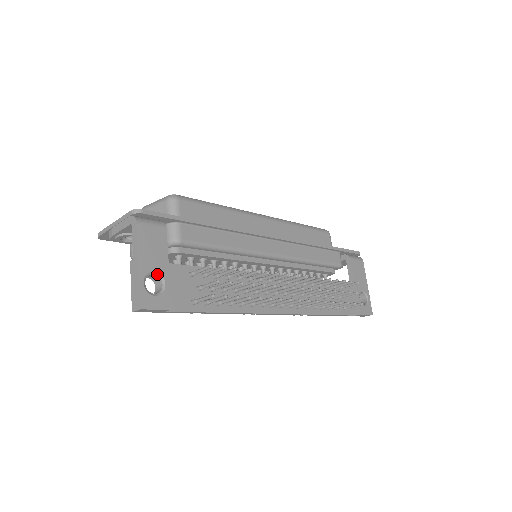
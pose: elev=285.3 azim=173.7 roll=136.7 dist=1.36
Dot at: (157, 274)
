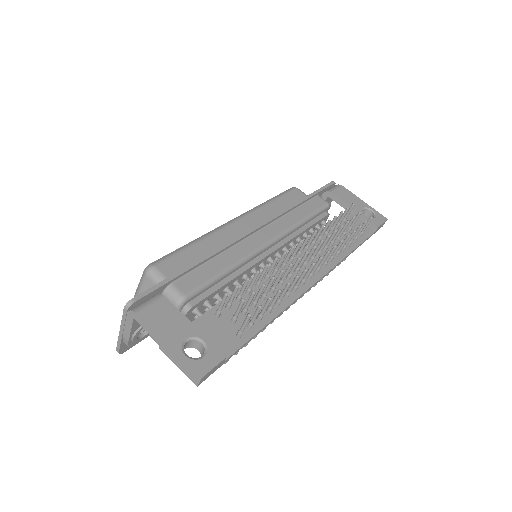
Dot at: (190, 339)
